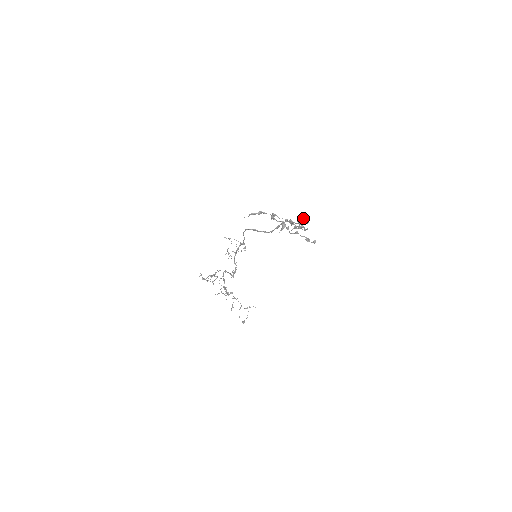
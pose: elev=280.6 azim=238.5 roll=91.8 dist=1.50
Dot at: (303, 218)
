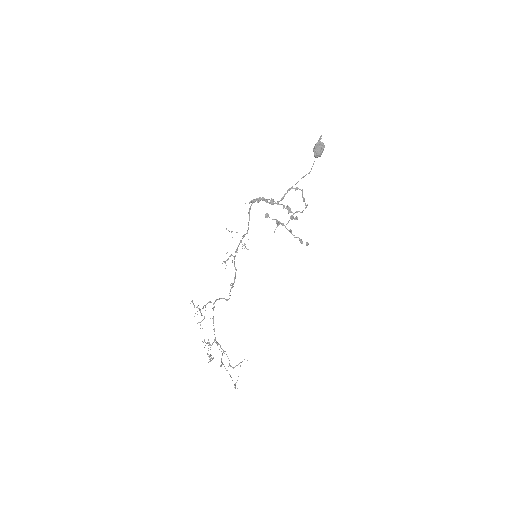
Dot at: (319, 144)
